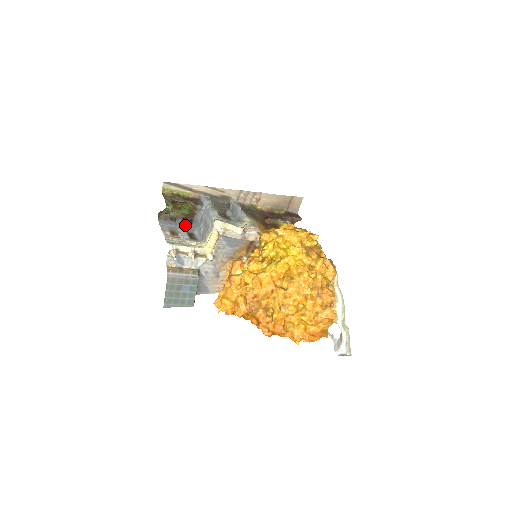
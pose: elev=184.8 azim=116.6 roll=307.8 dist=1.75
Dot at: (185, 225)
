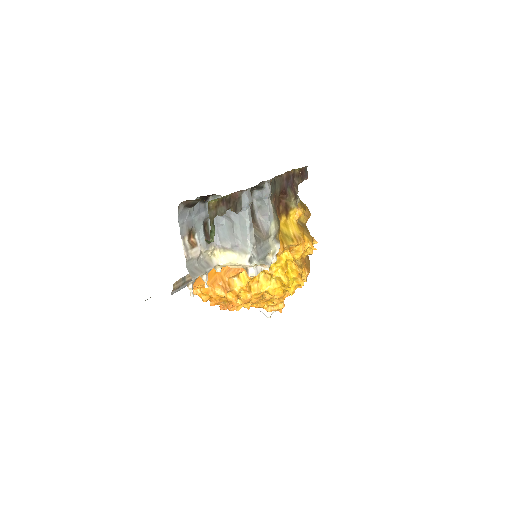
Dot at: (202, 207)
